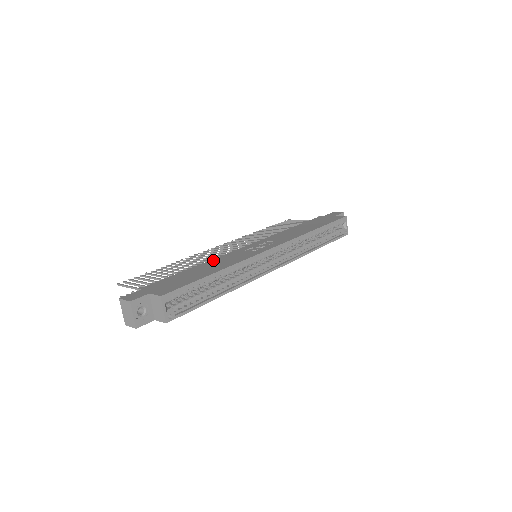
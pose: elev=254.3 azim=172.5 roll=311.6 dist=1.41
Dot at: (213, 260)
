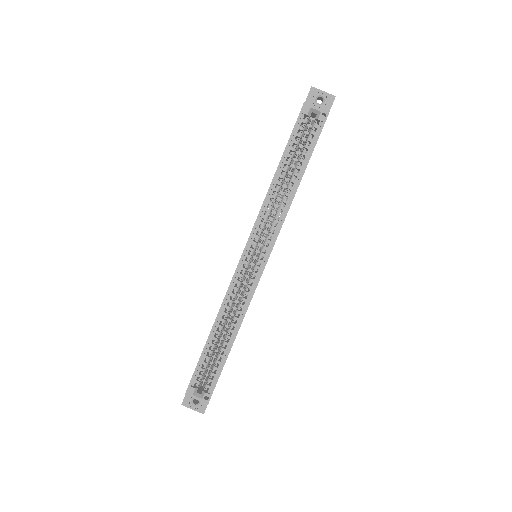
Dot at: occluded
